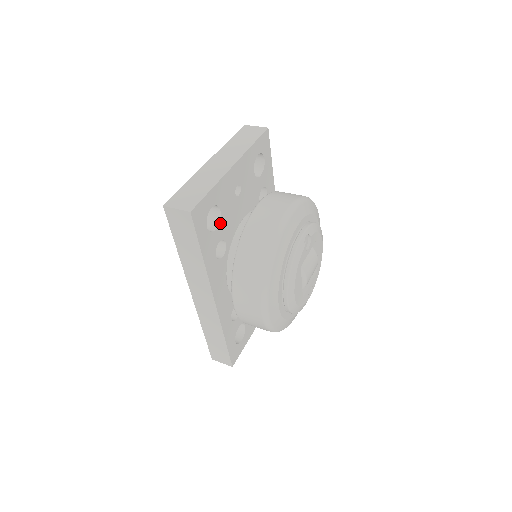
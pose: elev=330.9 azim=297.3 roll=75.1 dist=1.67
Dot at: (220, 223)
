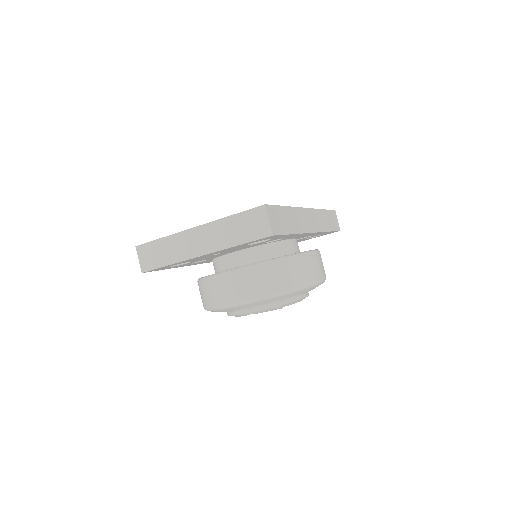
Dot at: (192, 261)
